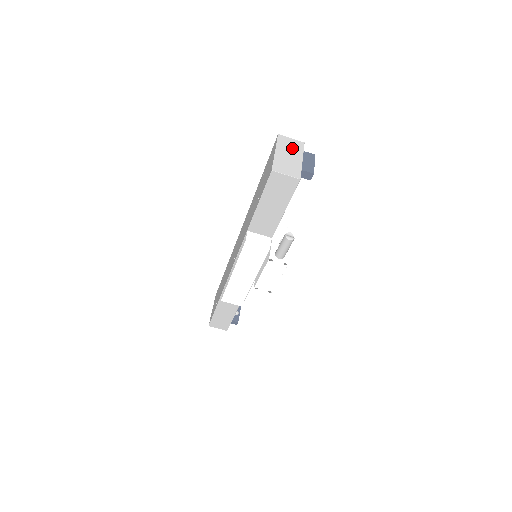
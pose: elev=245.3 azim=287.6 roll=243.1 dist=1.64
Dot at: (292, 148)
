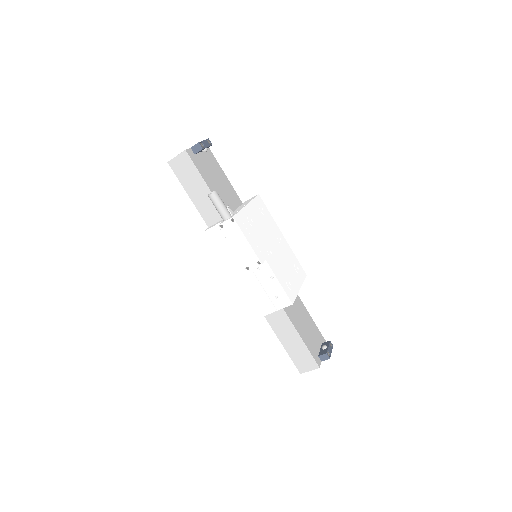
Dot at: occluded
